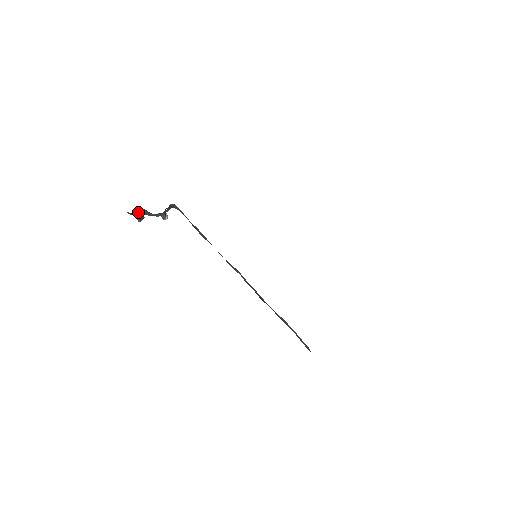
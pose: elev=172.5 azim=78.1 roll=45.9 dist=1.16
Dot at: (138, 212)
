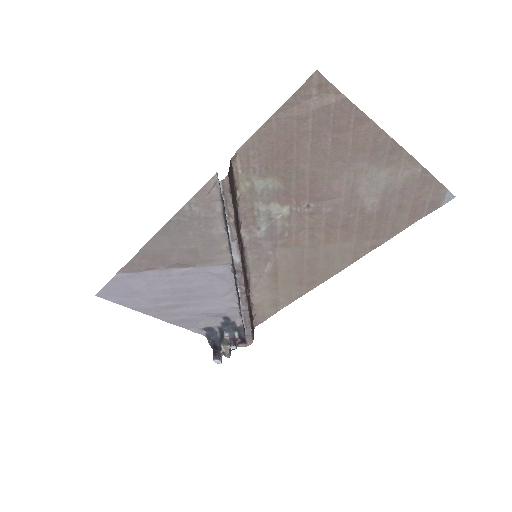
Dot at: (215, 340)
